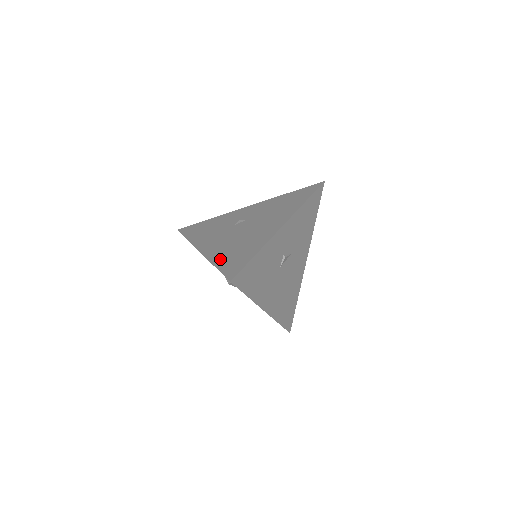
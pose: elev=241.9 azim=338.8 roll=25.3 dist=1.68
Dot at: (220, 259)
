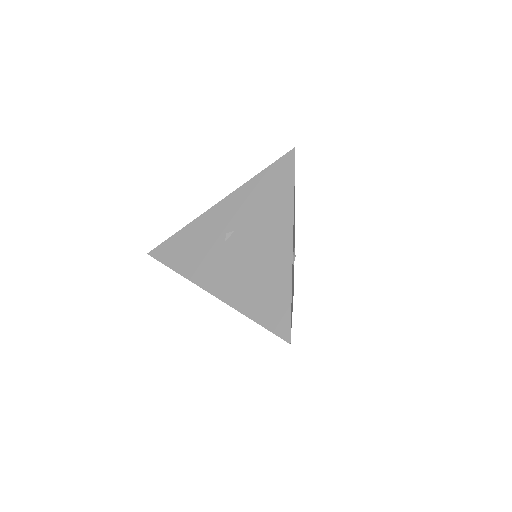
Dot at: (250, 307)
